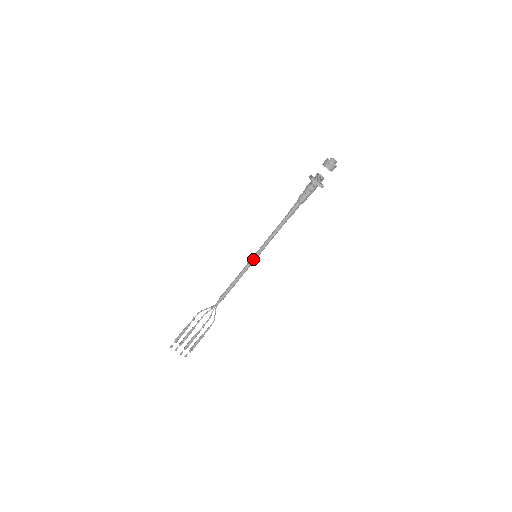
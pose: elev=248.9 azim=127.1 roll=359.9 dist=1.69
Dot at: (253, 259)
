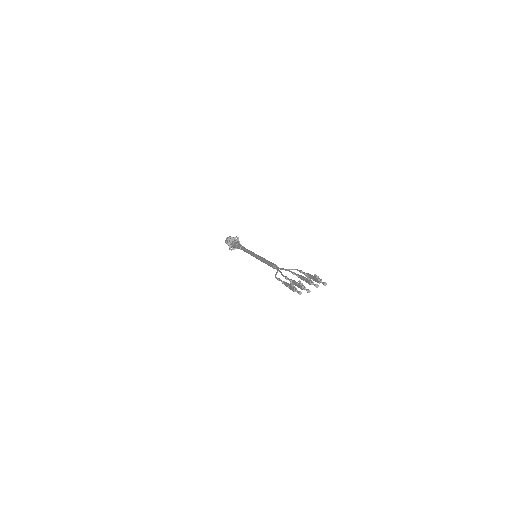
Dot at: (256, 255)
